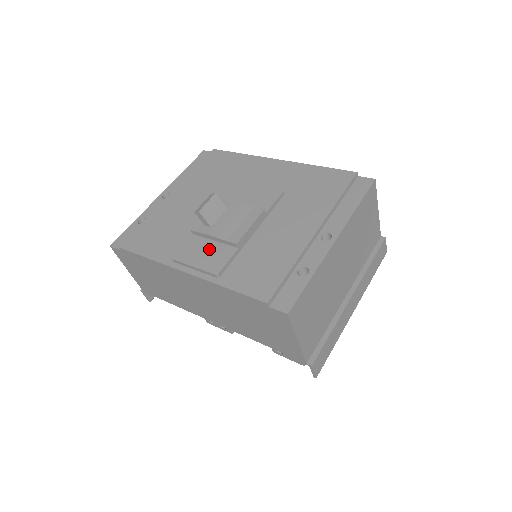
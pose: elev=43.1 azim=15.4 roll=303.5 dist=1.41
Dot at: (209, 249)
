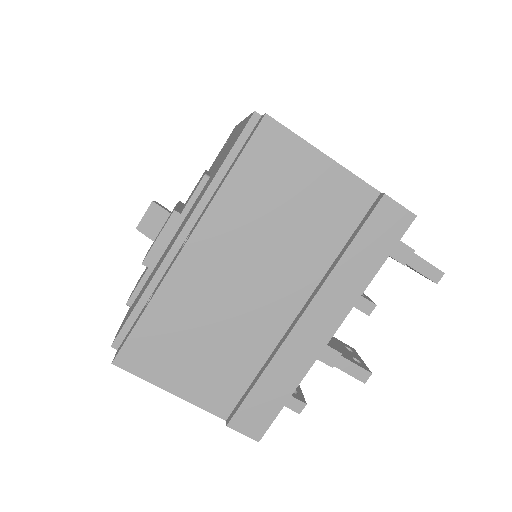
Dot at: (145, 270)
